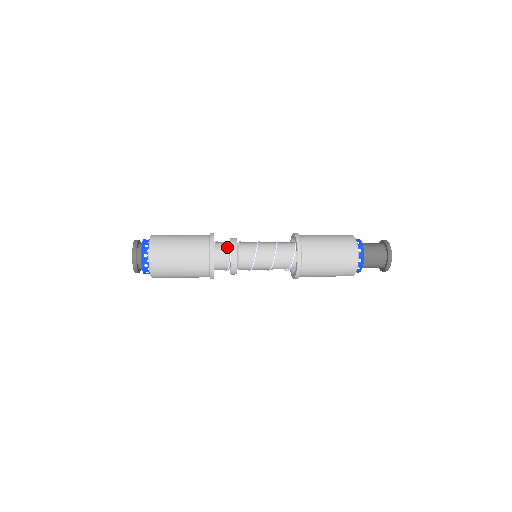
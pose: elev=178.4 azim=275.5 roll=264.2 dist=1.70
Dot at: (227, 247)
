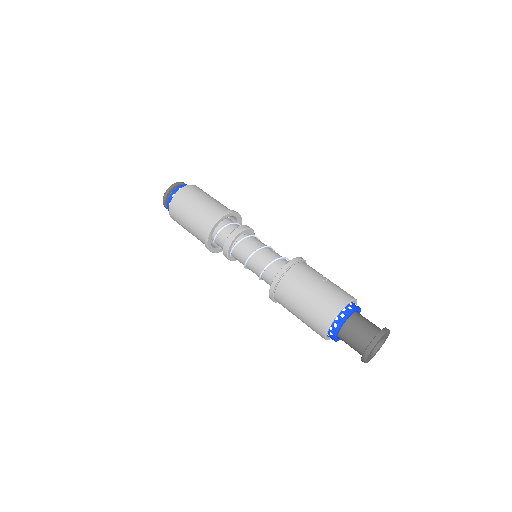
Dot at: occluded
